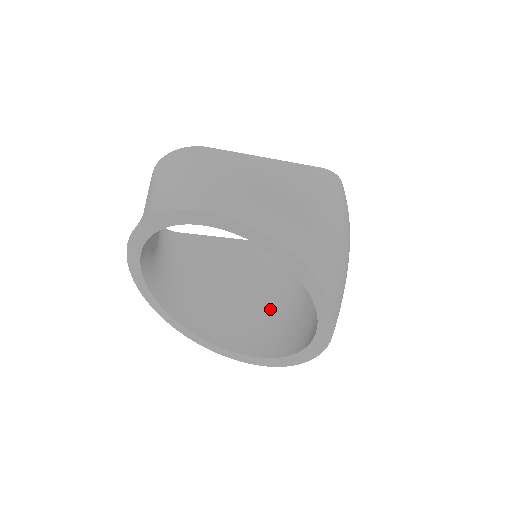
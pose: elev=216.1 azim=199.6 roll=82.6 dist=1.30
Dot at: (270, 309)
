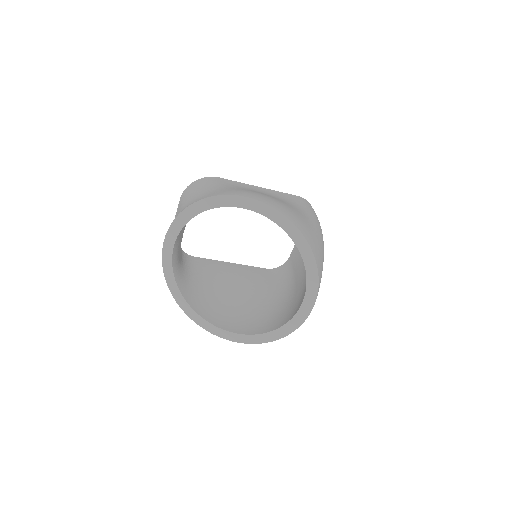
Dot at: (269, 307)
